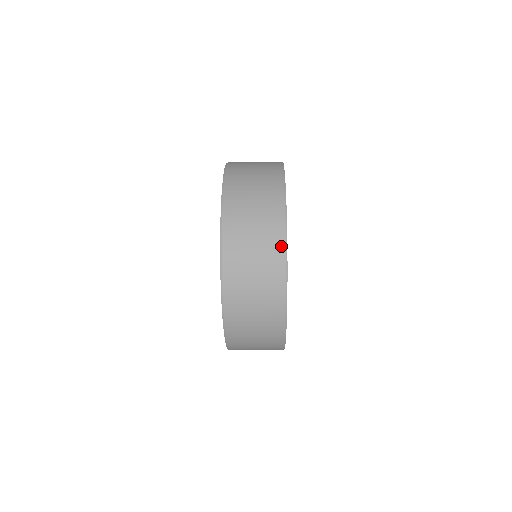
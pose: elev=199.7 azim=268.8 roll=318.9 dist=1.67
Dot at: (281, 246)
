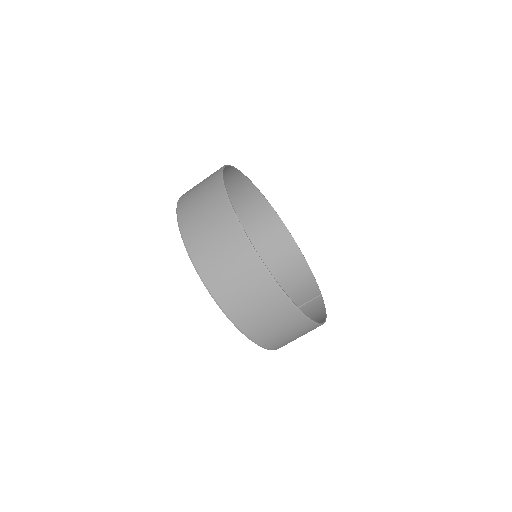
Dot at: occluded
